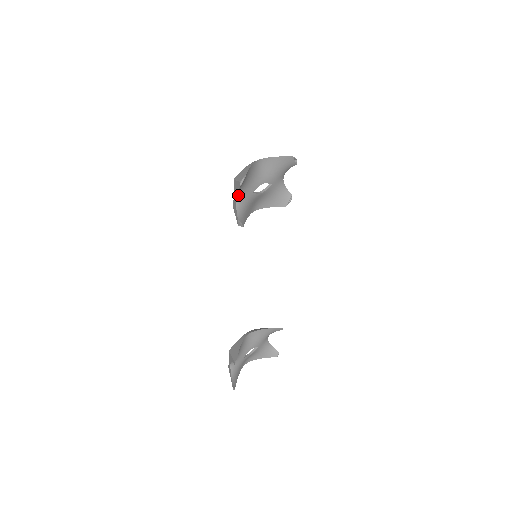
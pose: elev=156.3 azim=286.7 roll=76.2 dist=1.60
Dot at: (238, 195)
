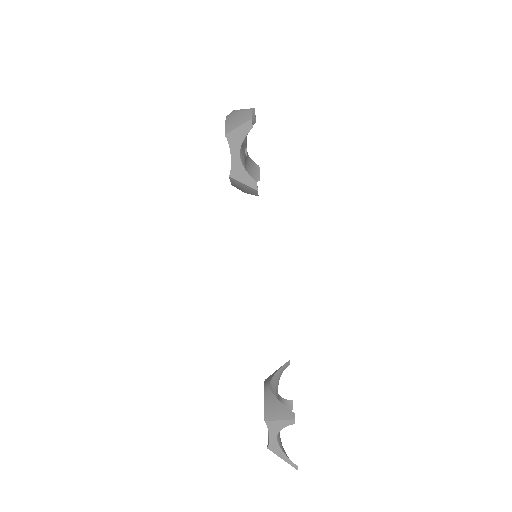
Dot at: (240, 151)
